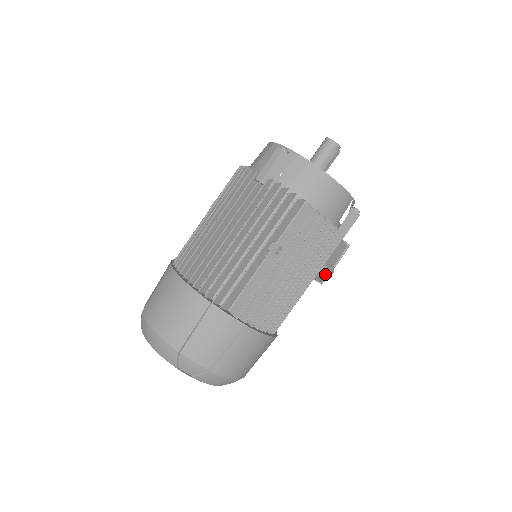
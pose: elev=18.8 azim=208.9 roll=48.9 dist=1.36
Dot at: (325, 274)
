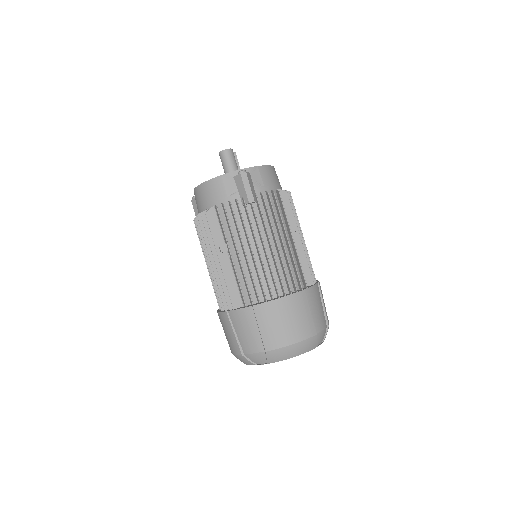
Dot at: occluded
